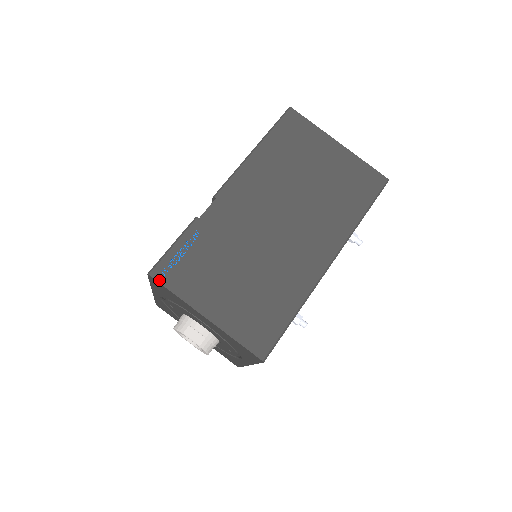
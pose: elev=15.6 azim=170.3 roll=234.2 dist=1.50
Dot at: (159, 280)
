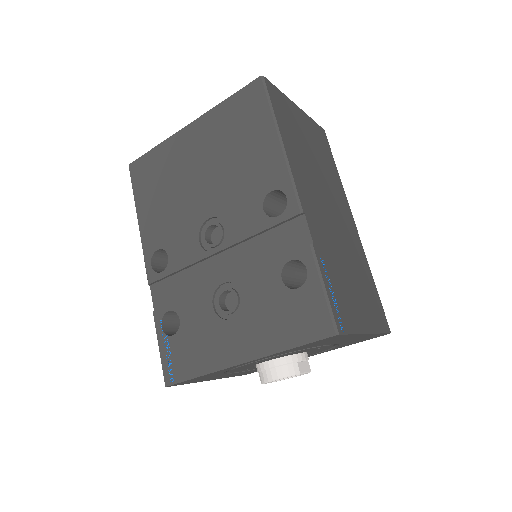
Dot at: (344, 332)
